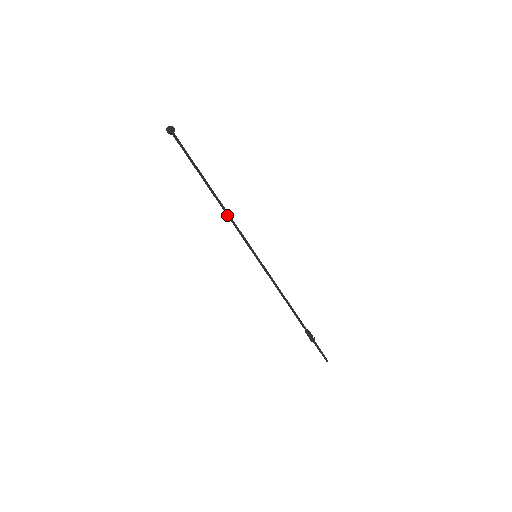
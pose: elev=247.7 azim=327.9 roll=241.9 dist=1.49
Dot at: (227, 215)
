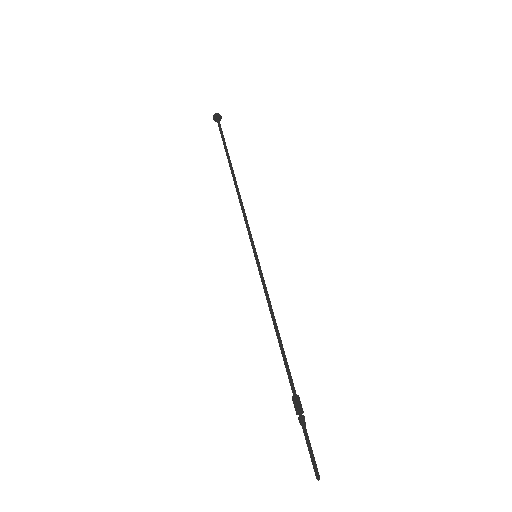
Dot at: (239, 201)
